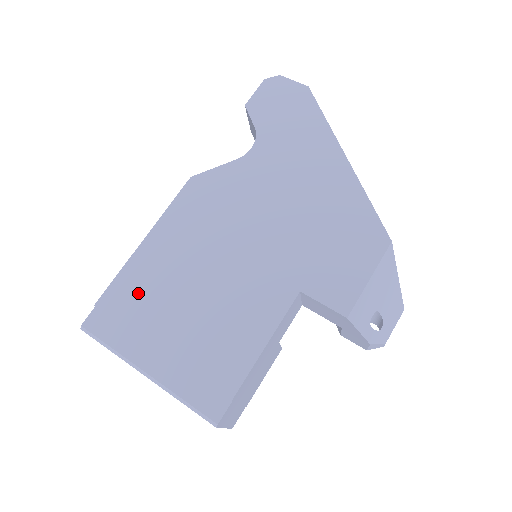
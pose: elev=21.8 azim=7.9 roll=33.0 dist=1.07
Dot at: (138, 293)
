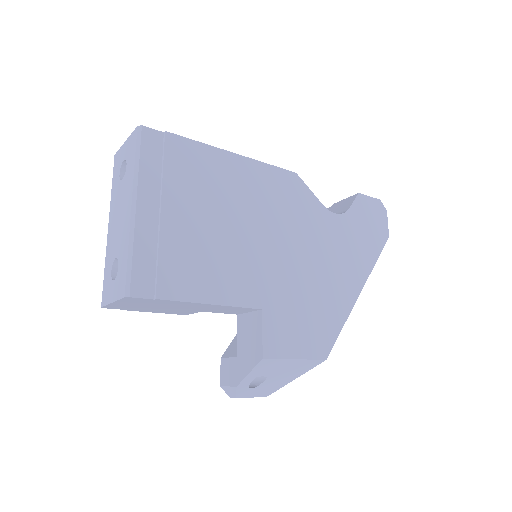
Dot at: (195, 169)
